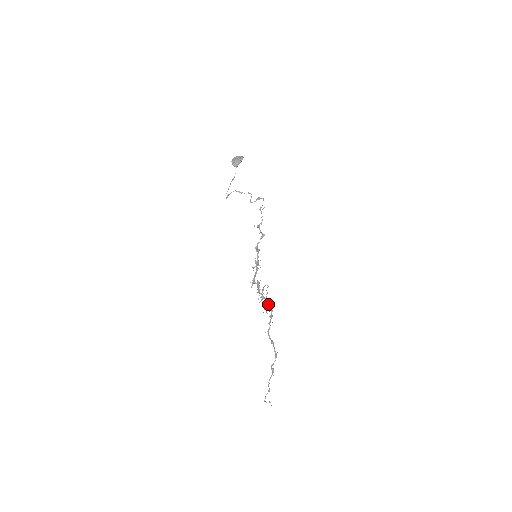
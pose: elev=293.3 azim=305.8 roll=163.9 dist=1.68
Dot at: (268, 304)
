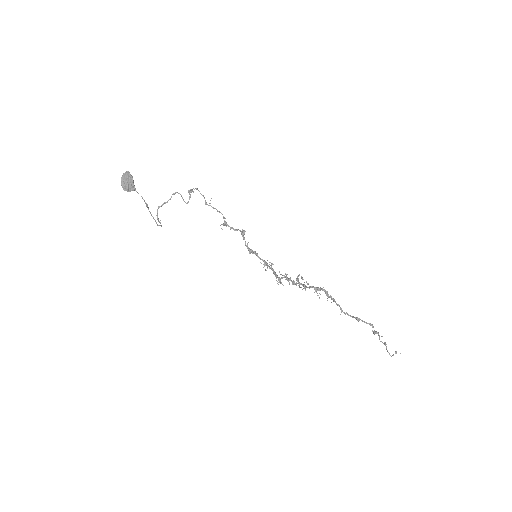
Dot at: (317, 290)
